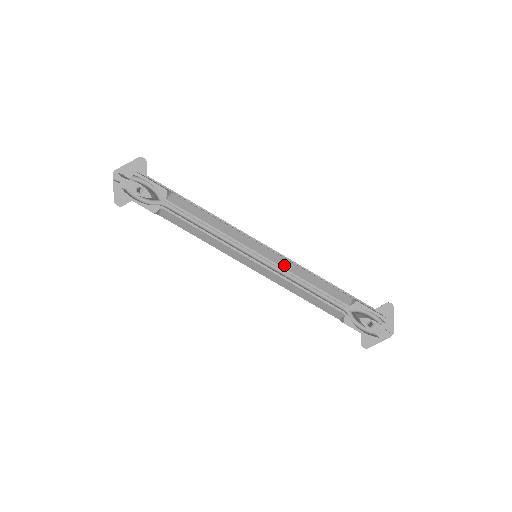
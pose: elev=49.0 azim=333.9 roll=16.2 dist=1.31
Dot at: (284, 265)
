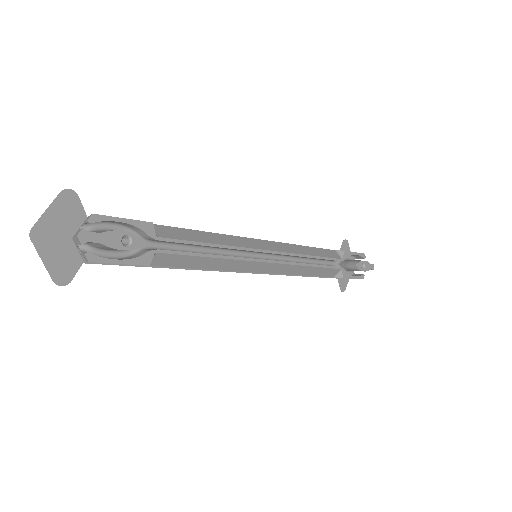
Dot at: (289, 250)
